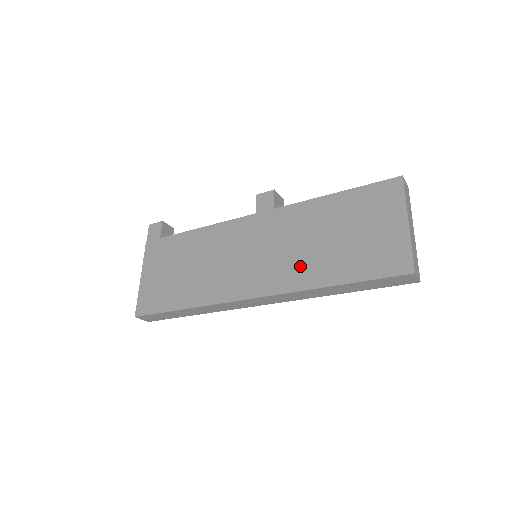
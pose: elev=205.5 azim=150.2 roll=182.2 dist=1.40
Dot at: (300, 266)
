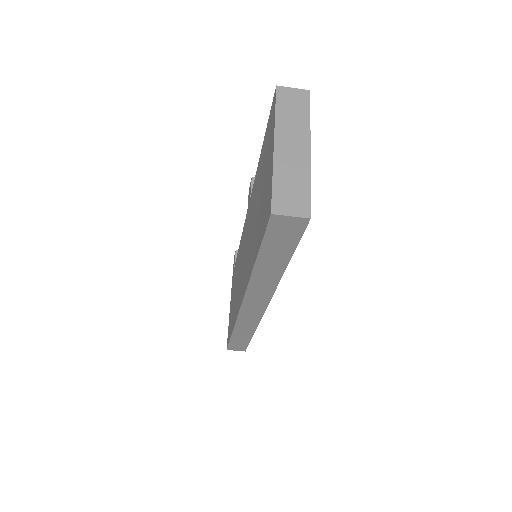
Dot at: (249, 254)
